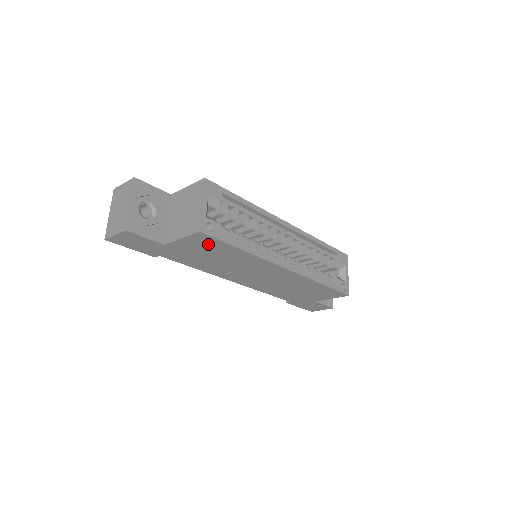
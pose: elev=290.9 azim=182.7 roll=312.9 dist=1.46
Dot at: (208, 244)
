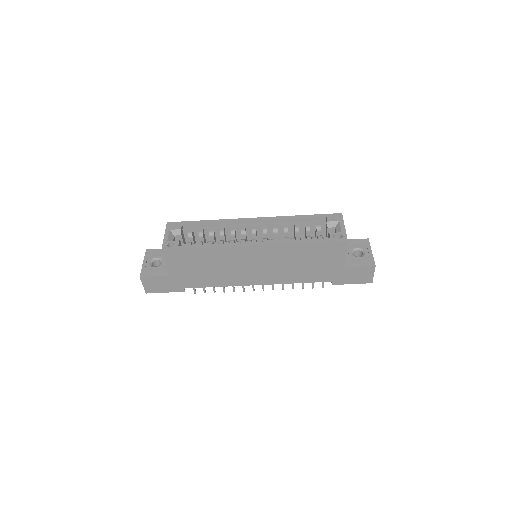
Dot at: (182, 257)
